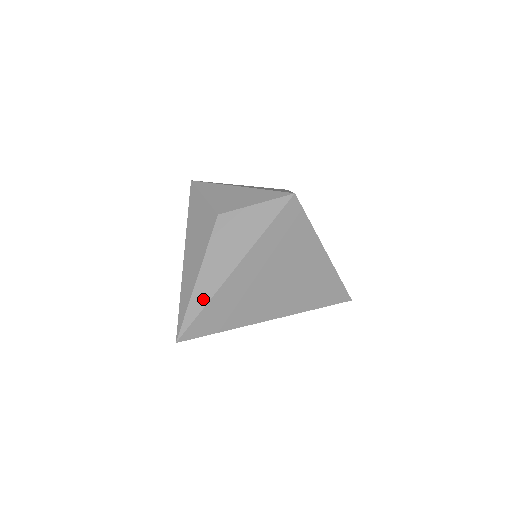
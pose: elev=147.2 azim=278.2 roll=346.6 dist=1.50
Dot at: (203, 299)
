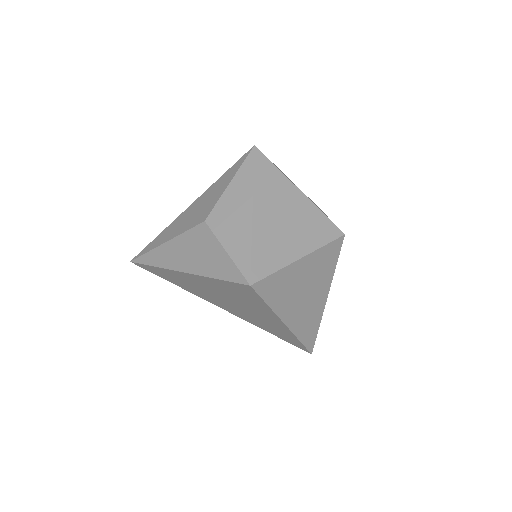
Dot at: (155, 261)
